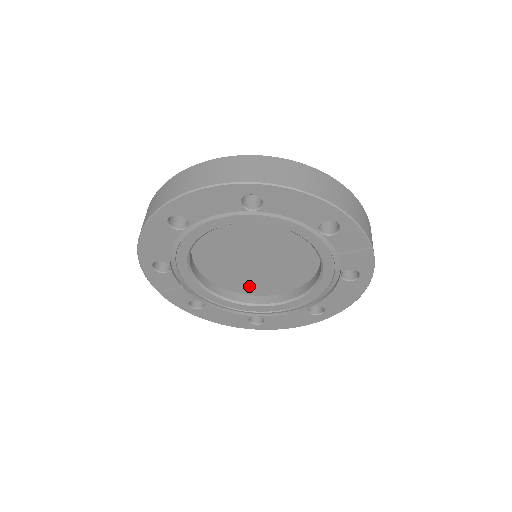
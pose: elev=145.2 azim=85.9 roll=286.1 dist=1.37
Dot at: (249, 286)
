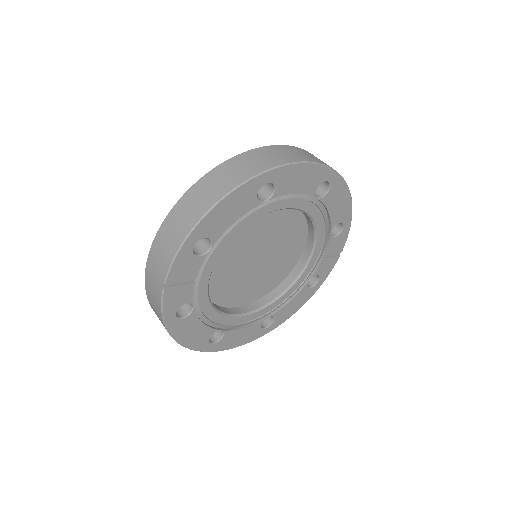
Dot at: (228, 293)
